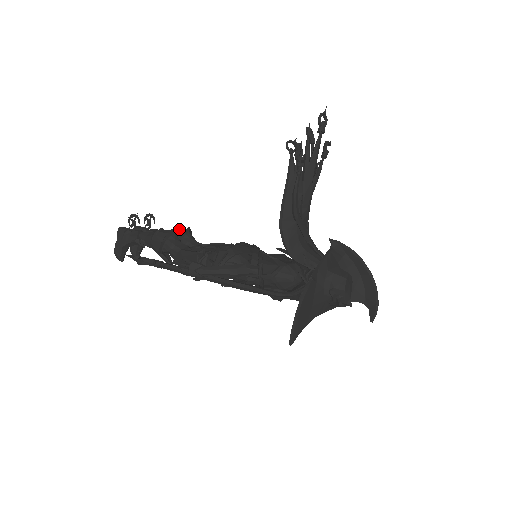
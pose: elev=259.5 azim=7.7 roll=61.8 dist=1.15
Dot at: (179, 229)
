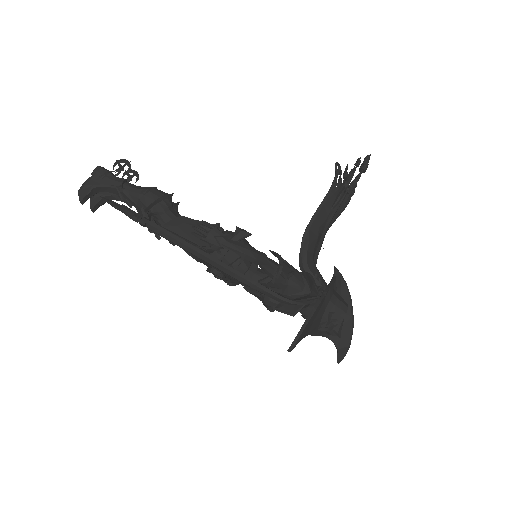
Dot at: occluded
